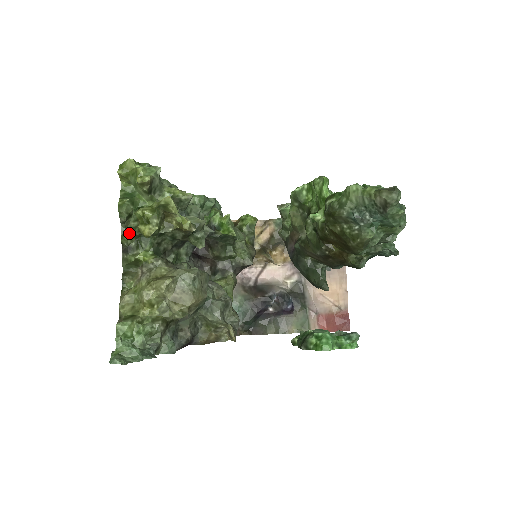
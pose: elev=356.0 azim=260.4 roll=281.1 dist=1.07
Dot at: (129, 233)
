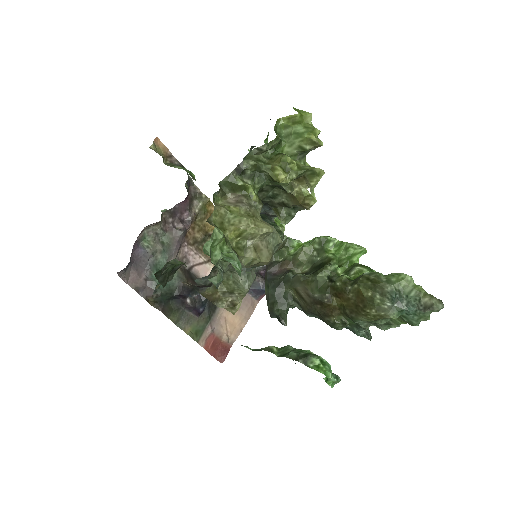
Dot at: (258, 162)
